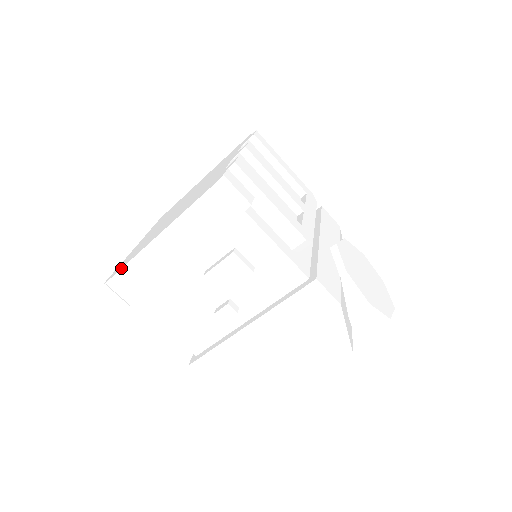
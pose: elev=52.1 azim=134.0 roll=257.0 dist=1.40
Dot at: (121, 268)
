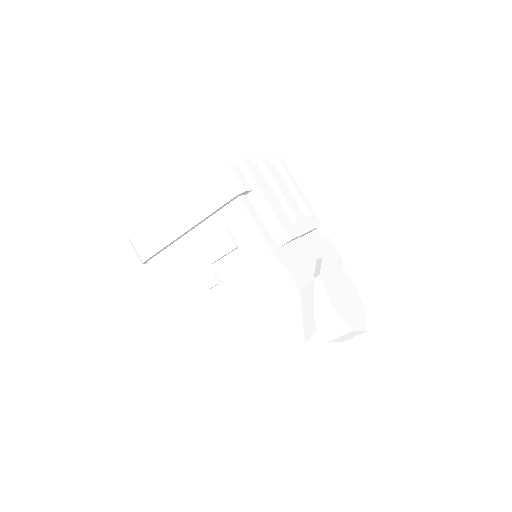
Dot at: occluded
